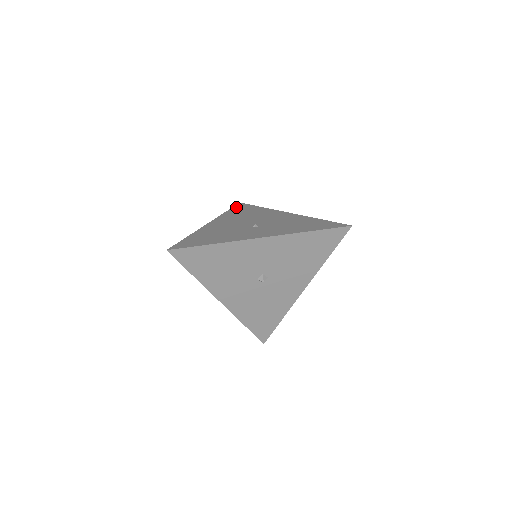
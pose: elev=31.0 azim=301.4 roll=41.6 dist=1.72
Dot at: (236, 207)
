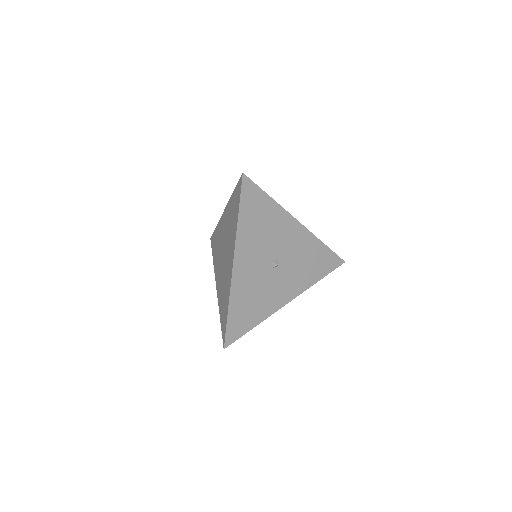
Dot at: occluded
